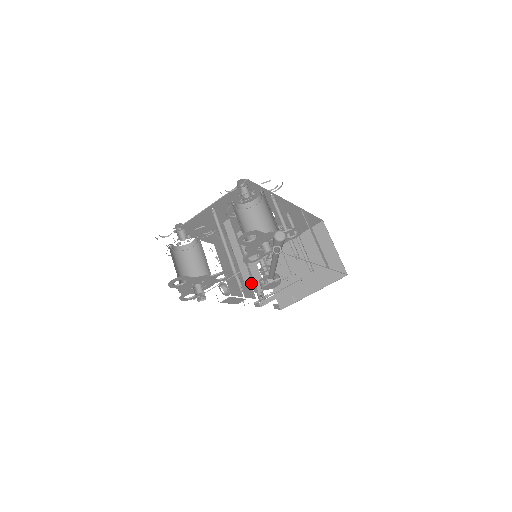
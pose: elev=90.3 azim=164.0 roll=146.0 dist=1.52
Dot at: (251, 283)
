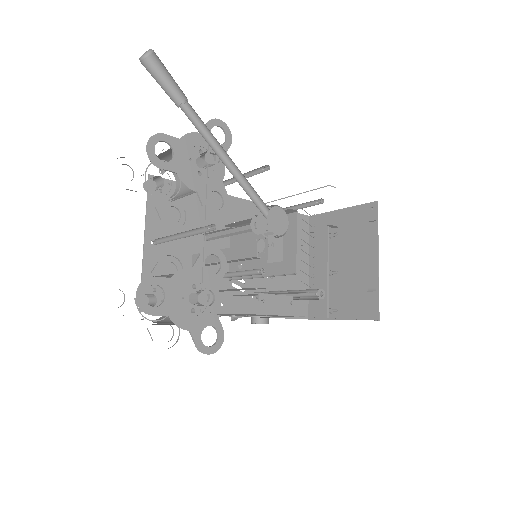
Dot at: (256, 245)
